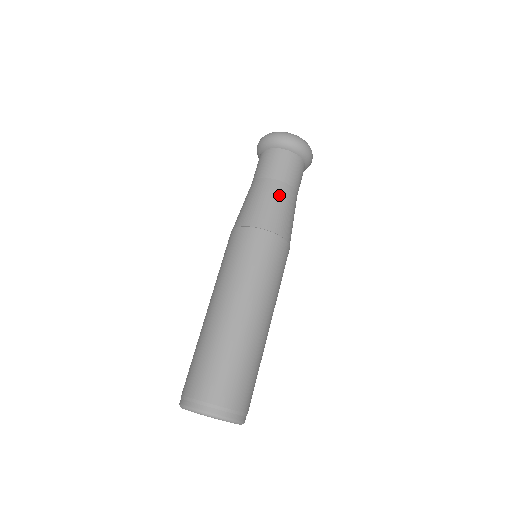
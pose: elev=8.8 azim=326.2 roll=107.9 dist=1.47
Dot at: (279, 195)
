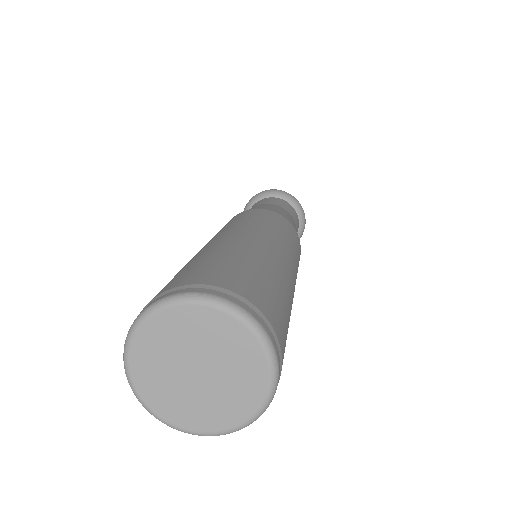
Dot at: (283, 210)
